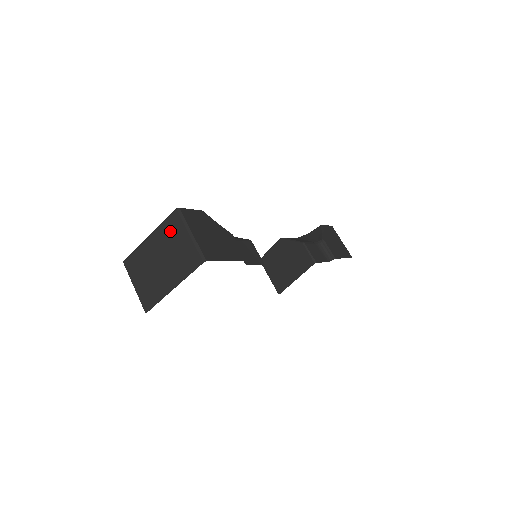
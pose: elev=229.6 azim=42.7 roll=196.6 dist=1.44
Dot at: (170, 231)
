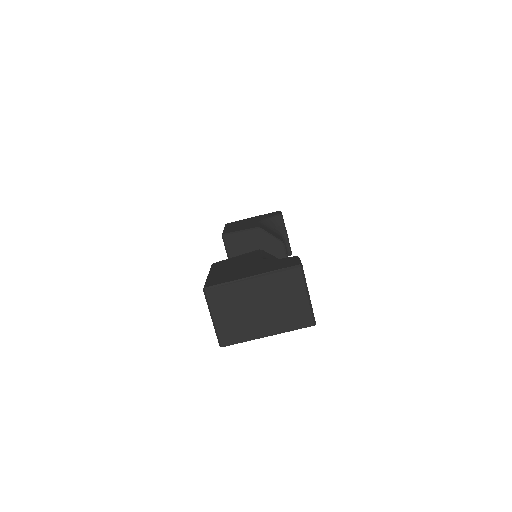
Dot at: (285, 284)
